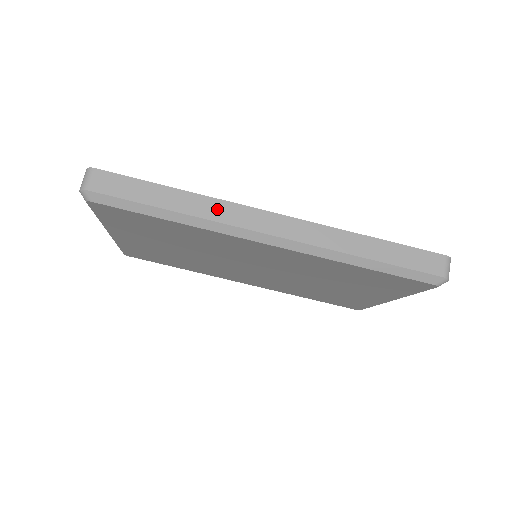
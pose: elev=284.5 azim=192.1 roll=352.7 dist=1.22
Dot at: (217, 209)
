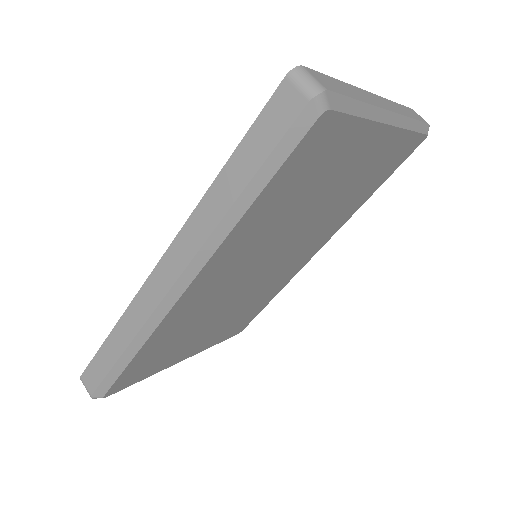
Dot at: (135, 315)
